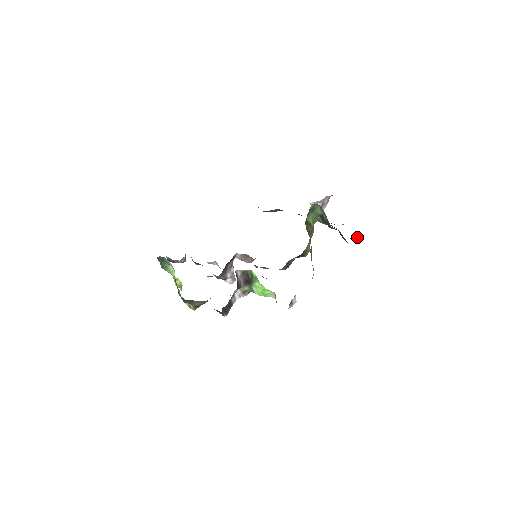
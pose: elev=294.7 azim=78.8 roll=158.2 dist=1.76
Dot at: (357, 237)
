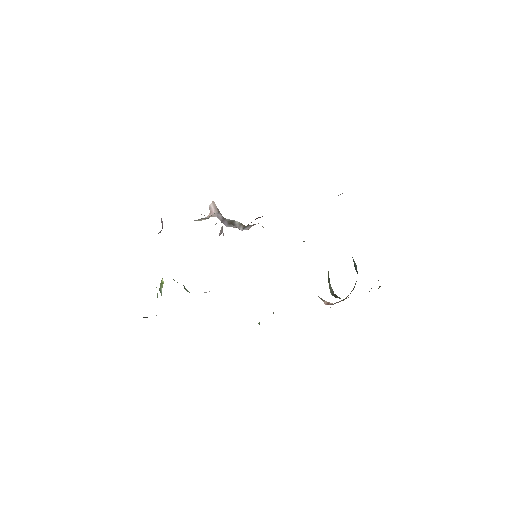
Dot at: occluded
